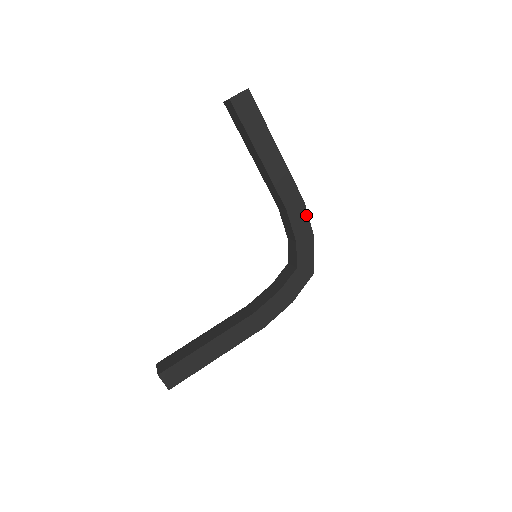
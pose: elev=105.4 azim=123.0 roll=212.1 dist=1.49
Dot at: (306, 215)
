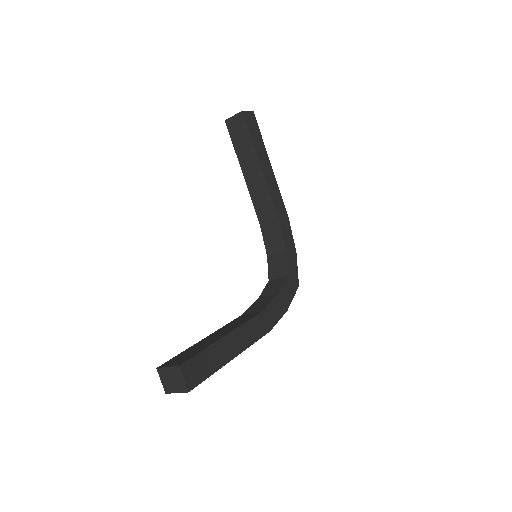
Dot at: (290, 230)
